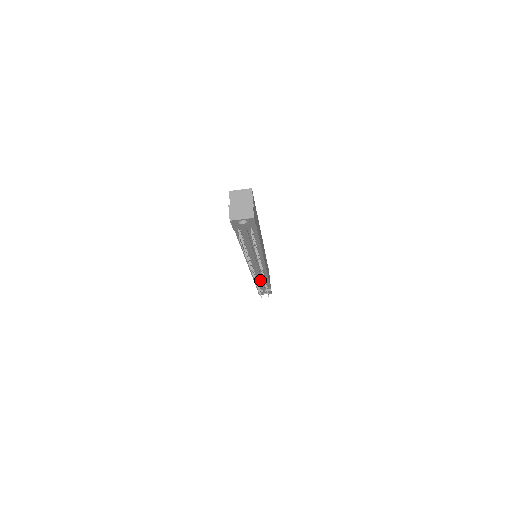
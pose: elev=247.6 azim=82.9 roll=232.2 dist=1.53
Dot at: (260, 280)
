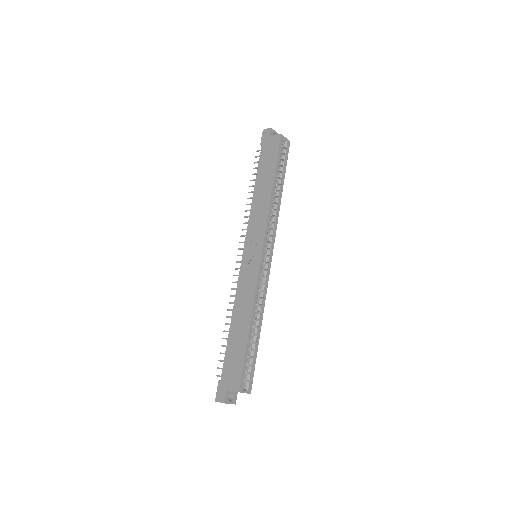
Dot at: occluded
